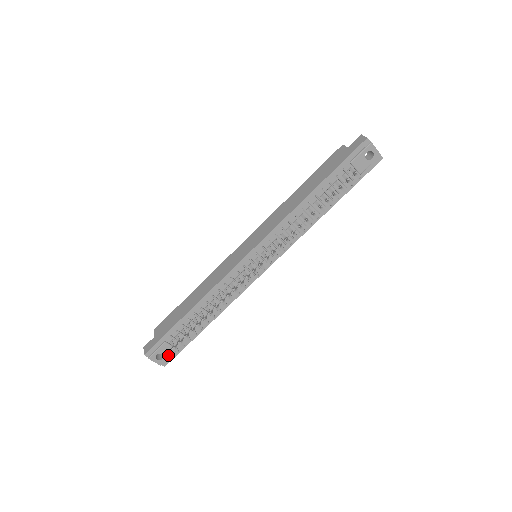
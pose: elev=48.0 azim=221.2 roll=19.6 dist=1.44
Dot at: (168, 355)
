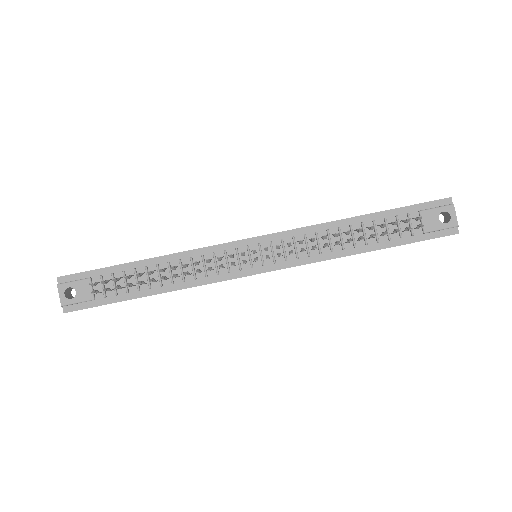
Dot at: (79, 298)
